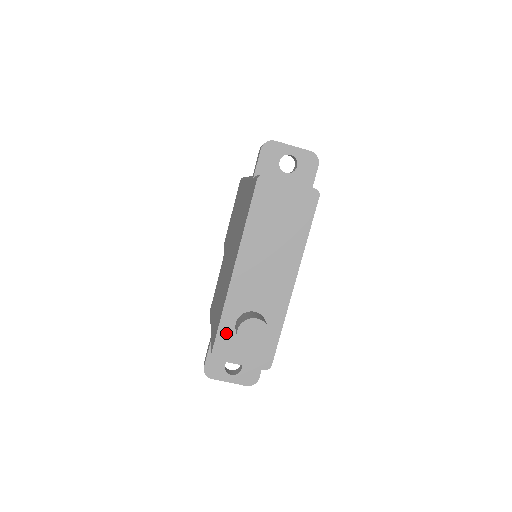
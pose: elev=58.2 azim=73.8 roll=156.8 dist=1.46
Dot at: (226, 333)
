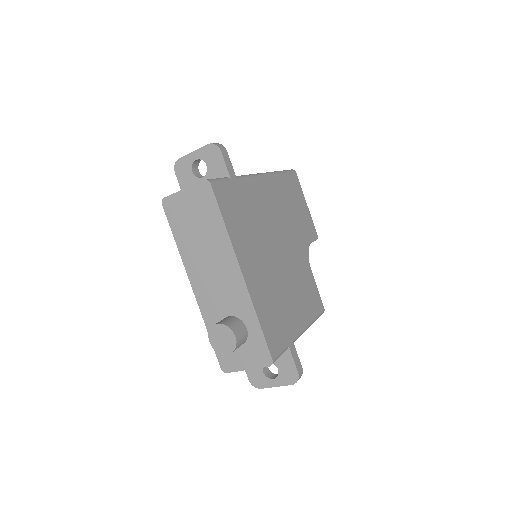
Dot at: occluded
